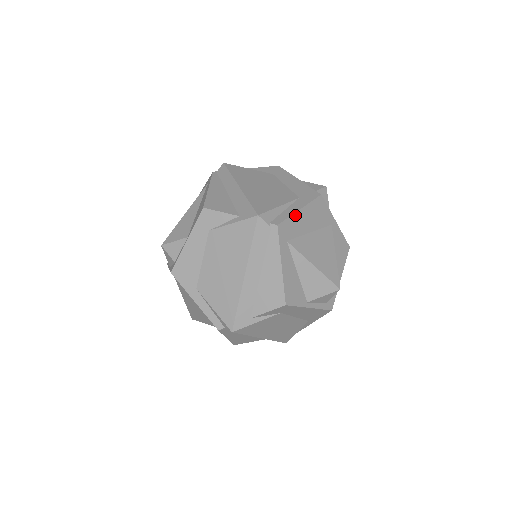
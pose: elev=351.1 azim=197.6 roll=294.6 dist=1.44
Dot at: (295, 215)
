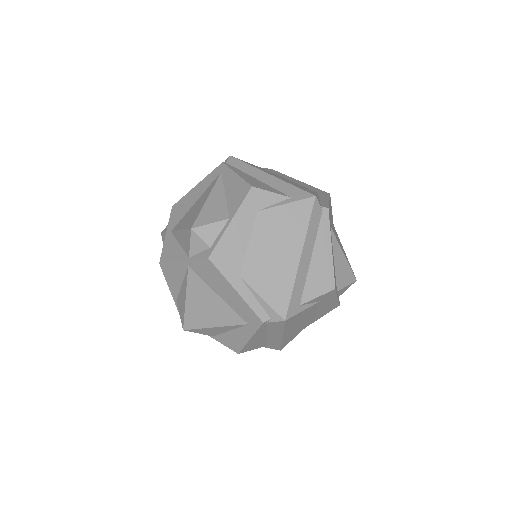
Dot at: (329, 204)
